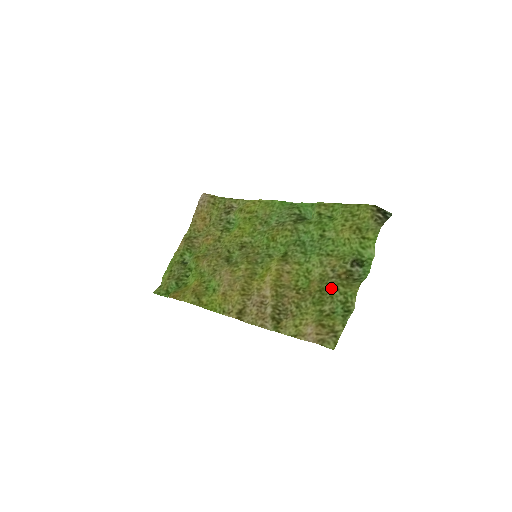
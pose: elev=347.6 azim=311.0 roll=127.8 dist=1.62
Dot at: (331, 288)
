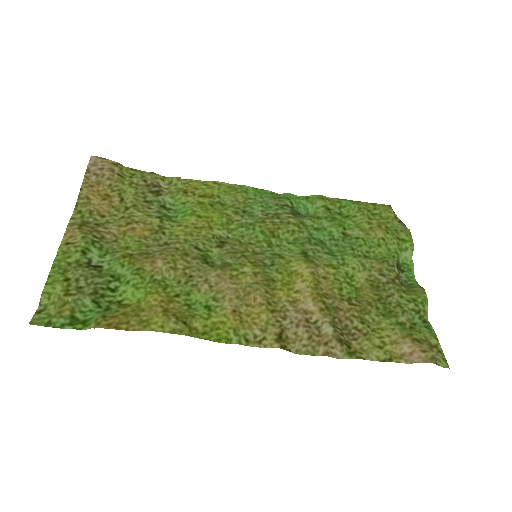
Dot at: (394, 295)
